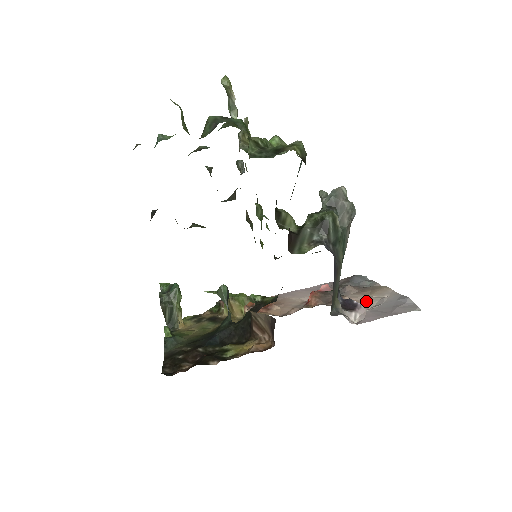
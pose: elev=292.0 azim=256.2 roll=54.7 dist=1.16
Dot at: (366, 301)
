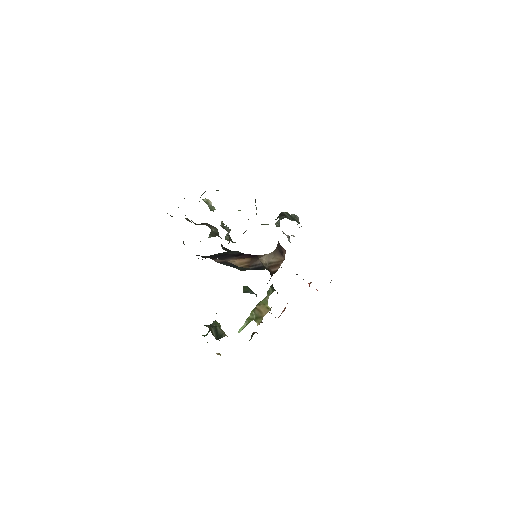
Dot at: occluded
